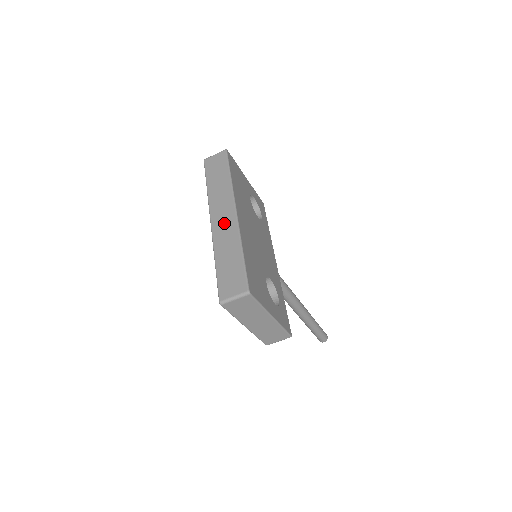
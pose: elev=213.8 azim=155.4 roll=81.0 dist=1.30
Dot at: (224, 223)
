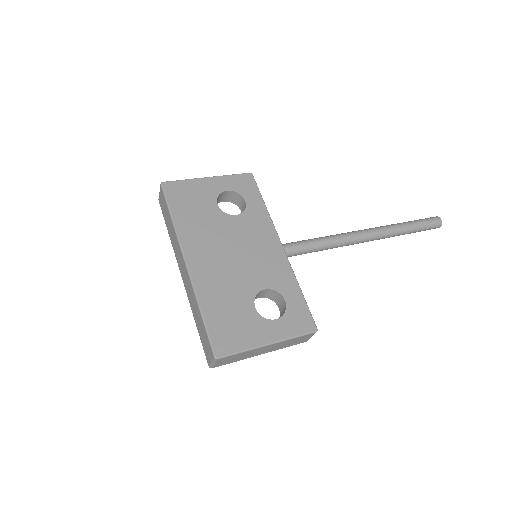
Dot at: (185, 278)
